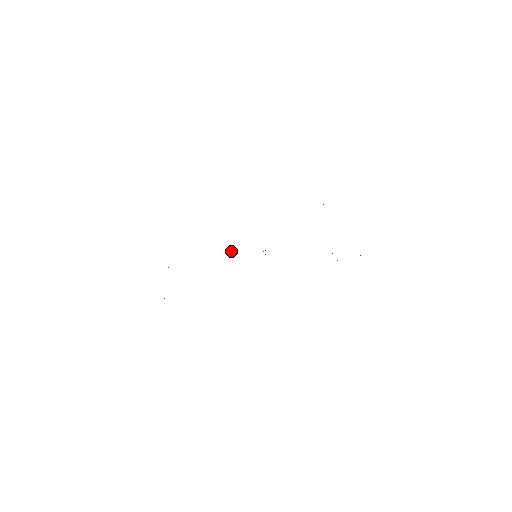
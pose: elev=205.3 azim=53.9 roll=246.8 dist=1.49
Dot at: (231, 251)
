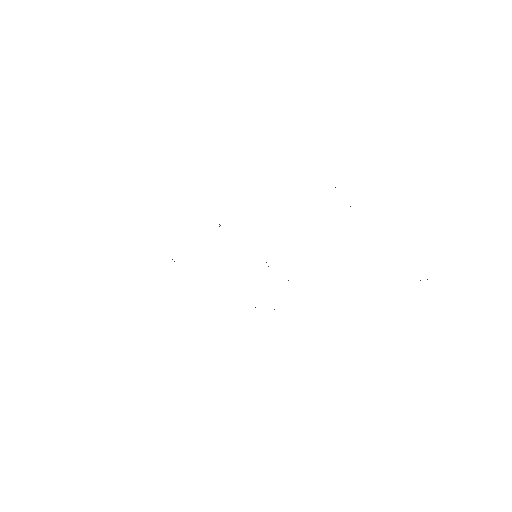
Dot at: occluded
